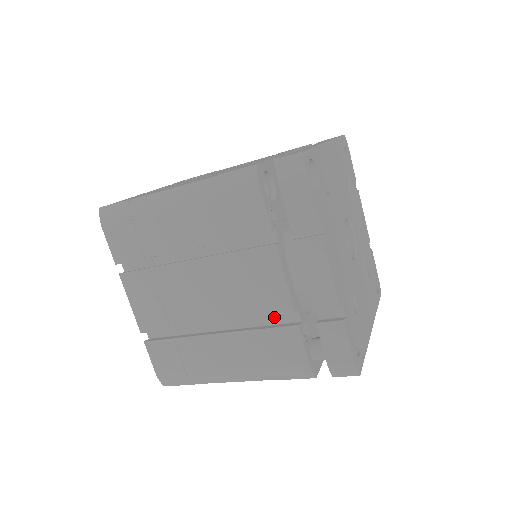
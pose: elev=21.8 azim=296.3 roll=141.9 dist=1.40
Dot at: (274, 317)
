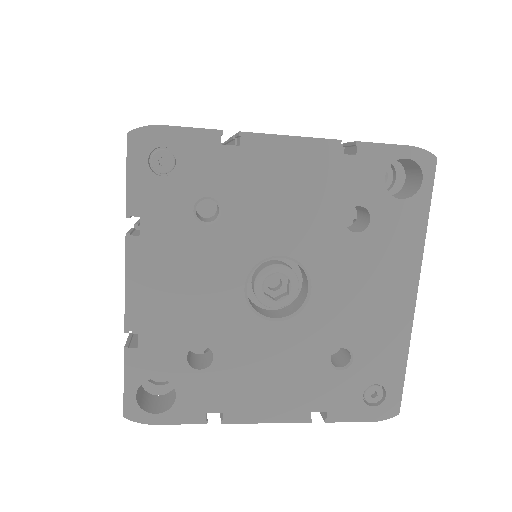
Dot at: occluded
